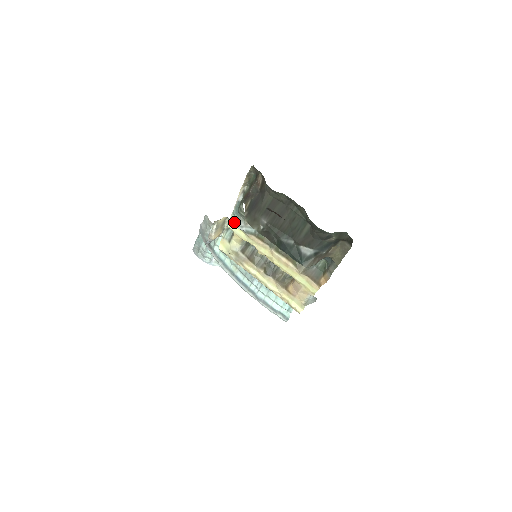
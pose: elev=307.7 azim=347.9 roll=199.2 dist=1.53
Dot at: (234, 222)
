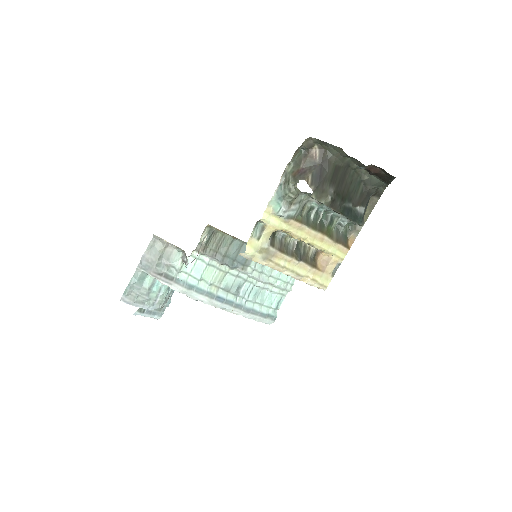
Dot at: (271, 211)
